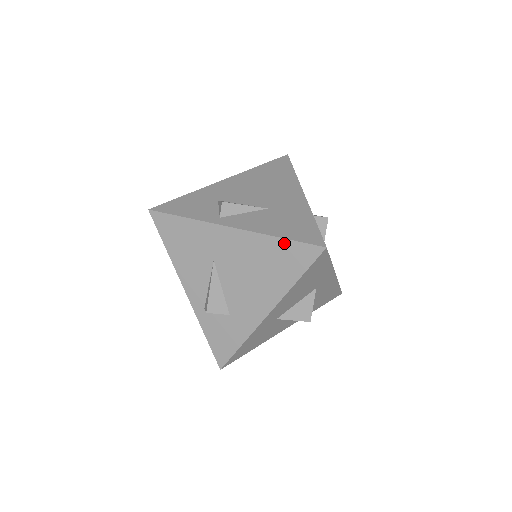
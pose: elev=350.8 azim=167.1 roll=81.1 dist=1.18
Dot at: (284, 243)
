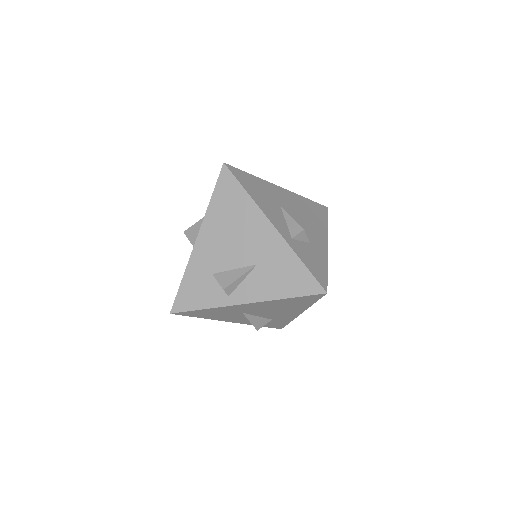
Dot at: (292, 299)
